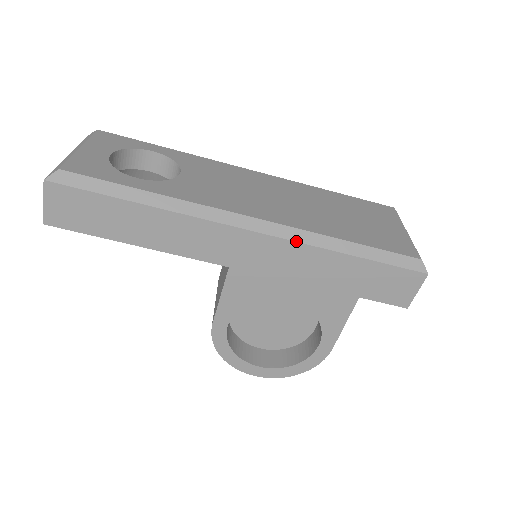
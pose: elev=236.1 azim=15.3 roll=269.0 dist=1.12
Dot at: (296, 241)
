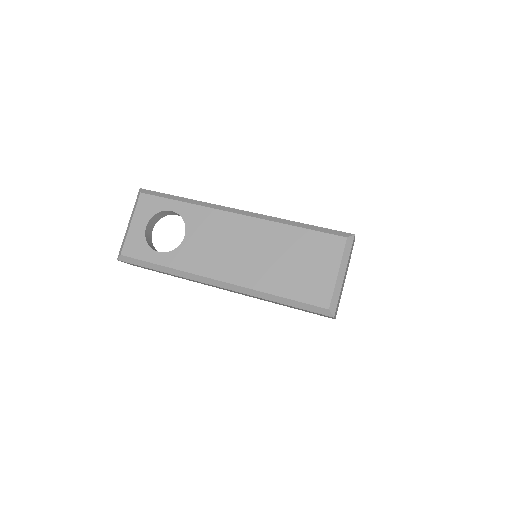
Dot at: (246, 294)
